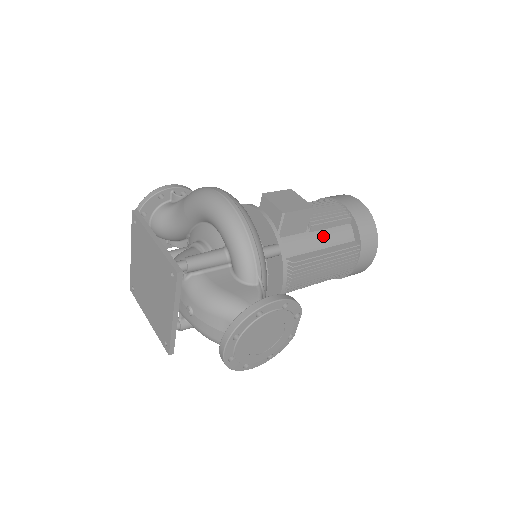
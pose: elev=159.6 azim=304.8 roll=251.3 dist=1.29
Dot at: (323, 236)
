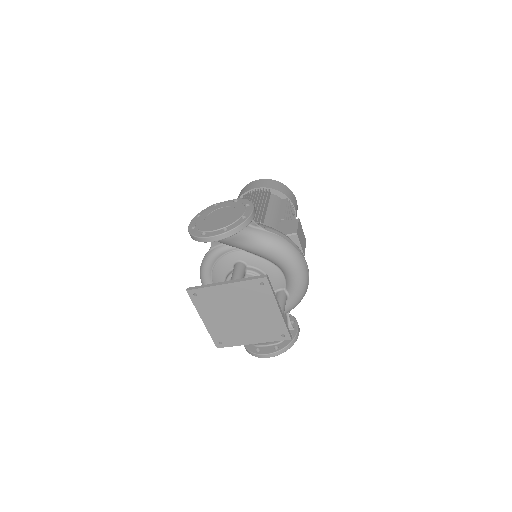
Dot at: occluded
